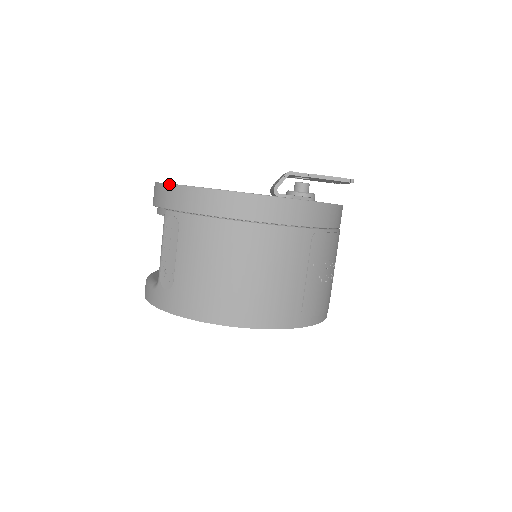
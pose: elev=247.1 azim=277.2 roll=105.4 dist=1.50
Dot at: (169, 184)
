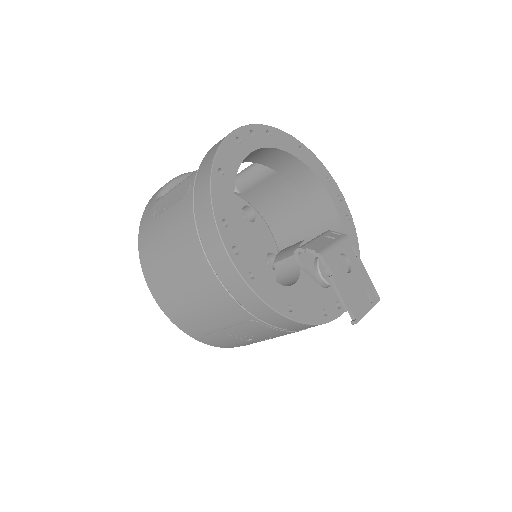
Dot at: (213, 159)
